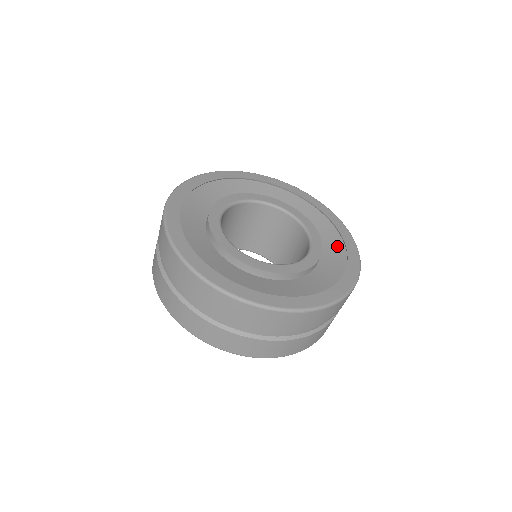
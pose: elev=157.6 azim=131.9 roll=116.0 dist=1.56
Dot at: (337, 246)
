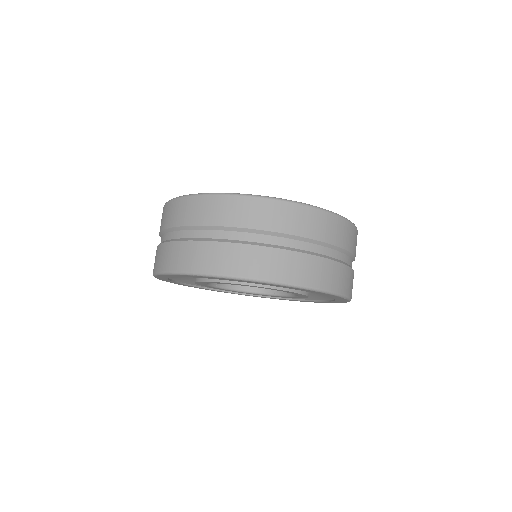
Dot at: occluded
